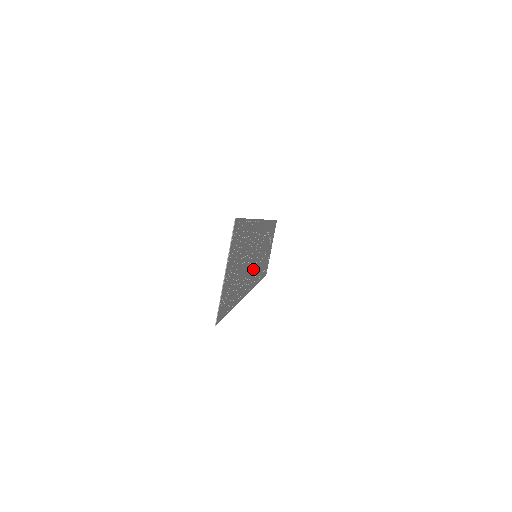
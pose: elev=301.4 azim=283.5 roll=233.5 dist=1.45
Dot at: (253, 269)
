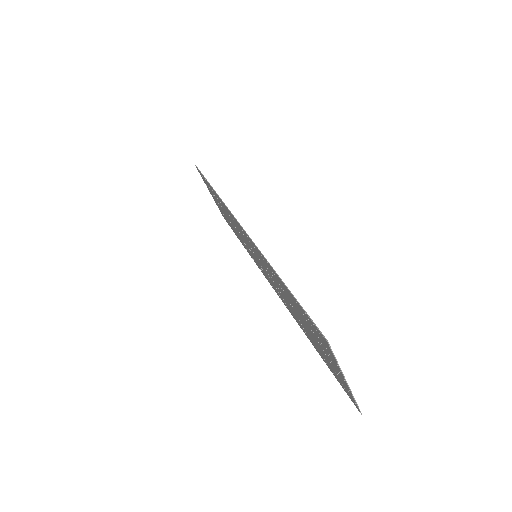
Dot at: (262, 268)
